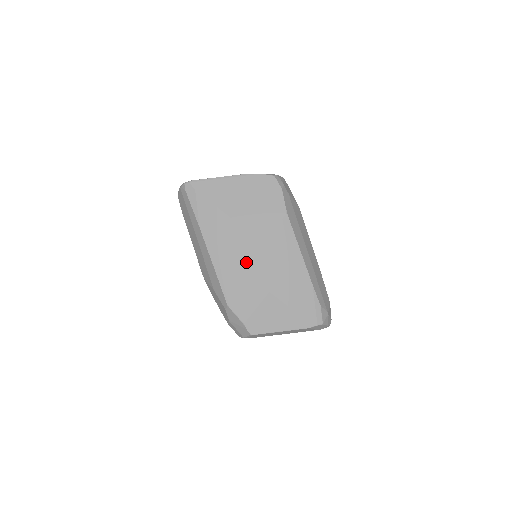
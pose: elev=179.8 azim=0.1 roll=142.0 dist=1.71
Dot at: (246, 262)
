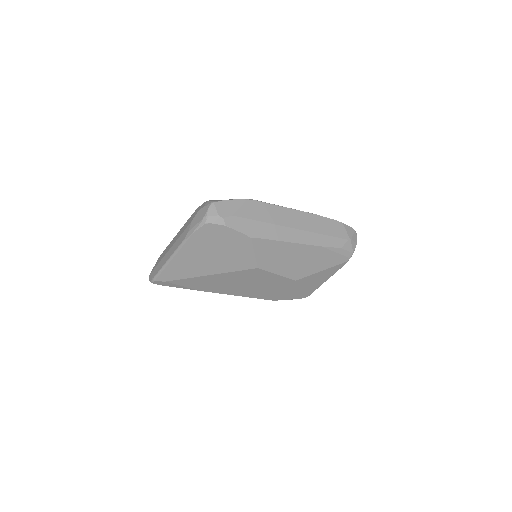
Dot at: (258, 282)
